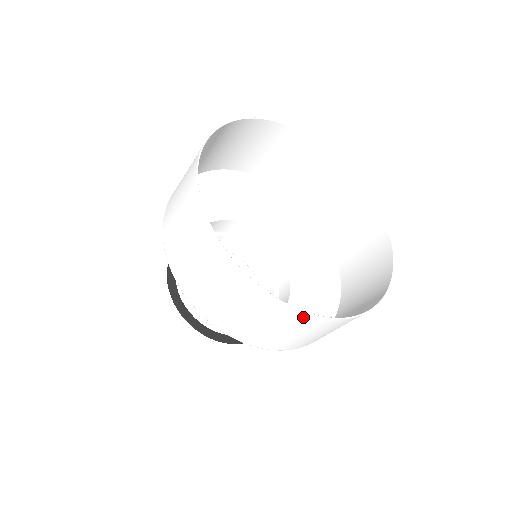
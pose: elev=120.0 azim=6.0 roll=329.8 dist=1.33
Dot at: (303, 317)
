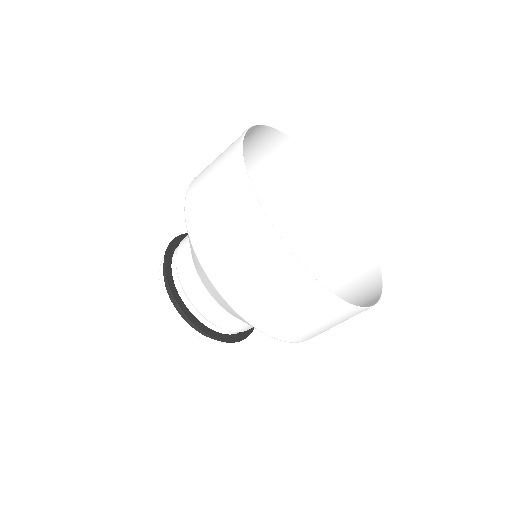
Dot at: (376, 294)
